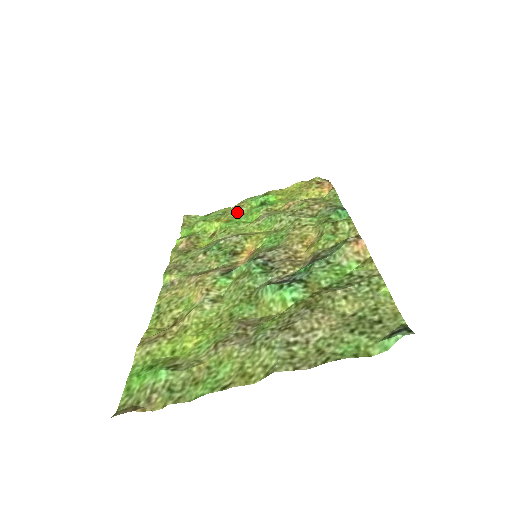
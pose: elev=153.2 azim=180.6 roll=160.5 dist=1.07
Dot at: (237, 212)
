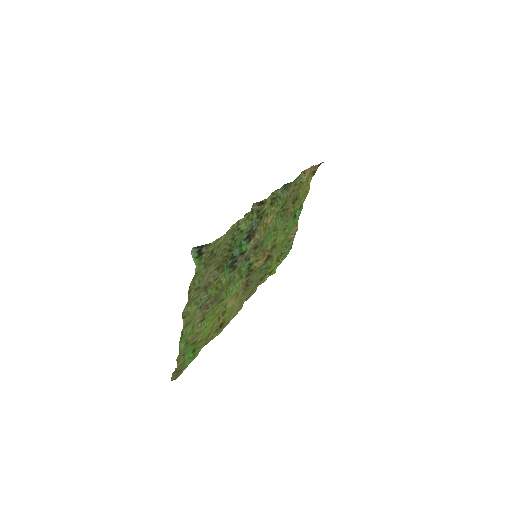
Dot at: (289, 233)
